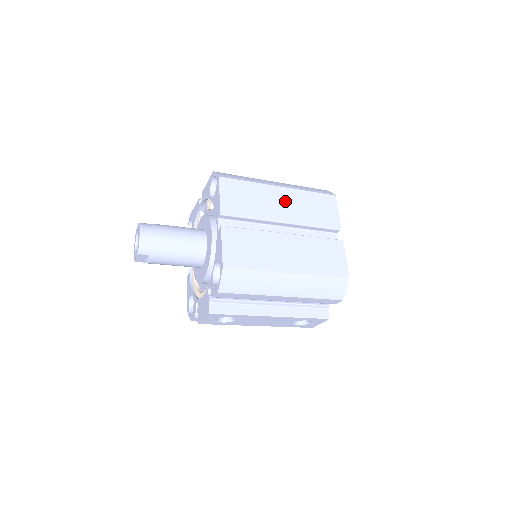
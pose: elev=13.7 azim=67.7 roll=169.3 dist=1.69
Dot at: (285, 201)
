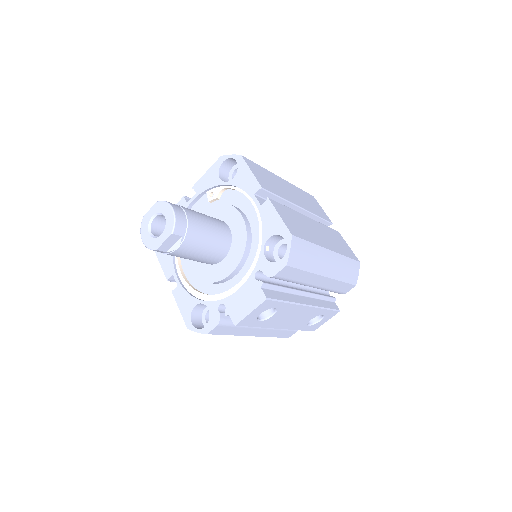
Dot at: (291, 191)
